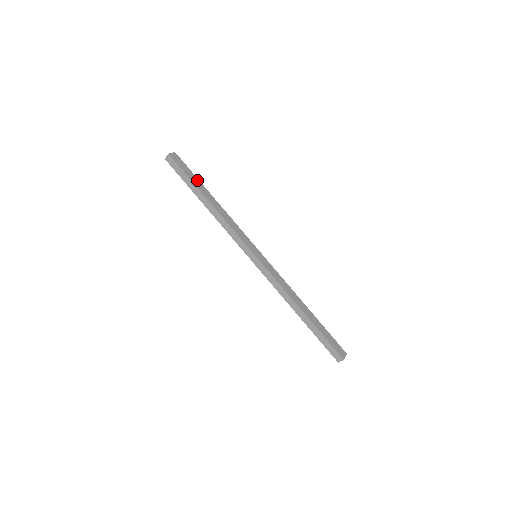
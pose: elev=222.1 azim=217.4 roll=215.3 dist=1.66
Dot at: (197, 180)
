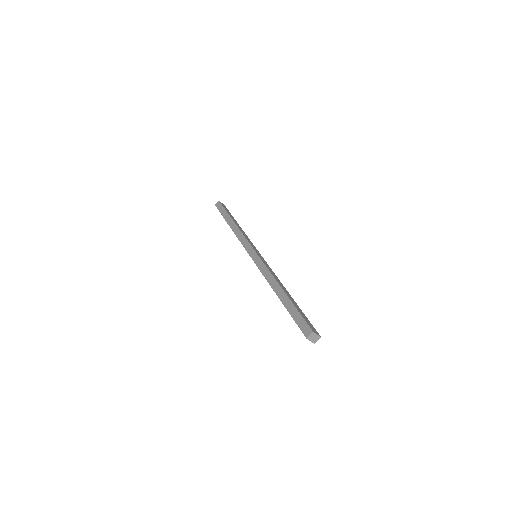
Dot at: (232, 216)
